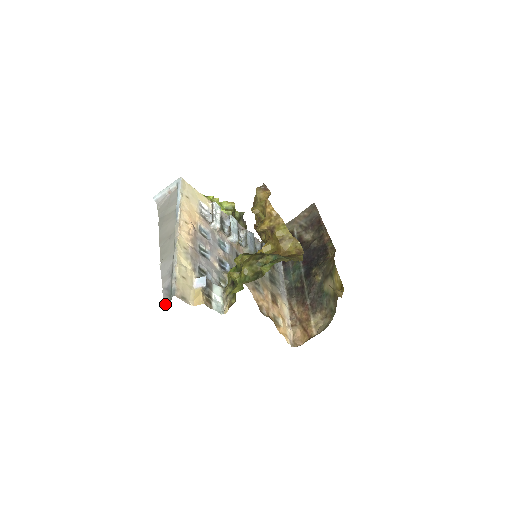
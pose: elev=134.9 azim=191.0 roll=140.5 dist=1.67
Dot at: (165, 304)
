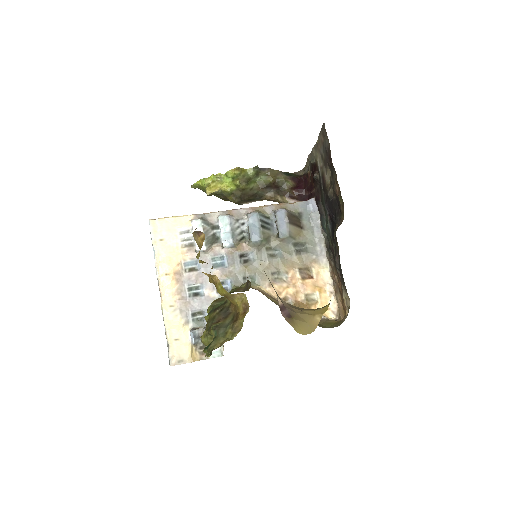
Dot at: occluded
